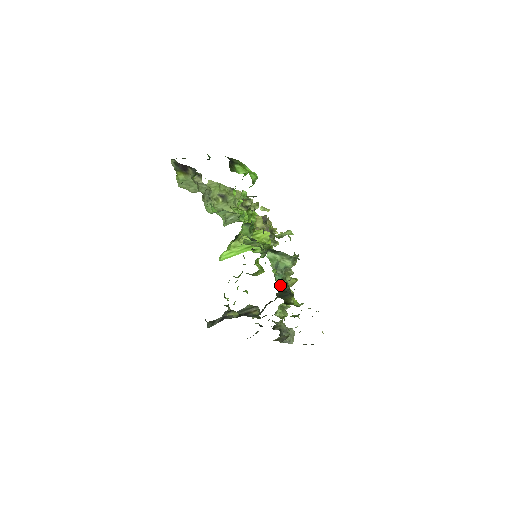
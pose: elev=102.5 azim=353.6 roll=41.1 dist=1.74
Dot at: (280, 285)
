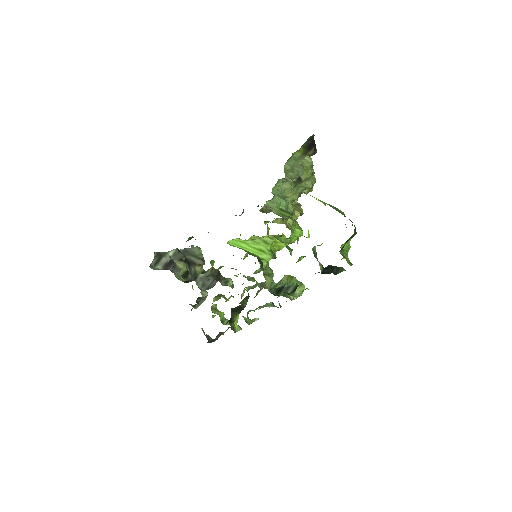
Dot at: (243, 299)
